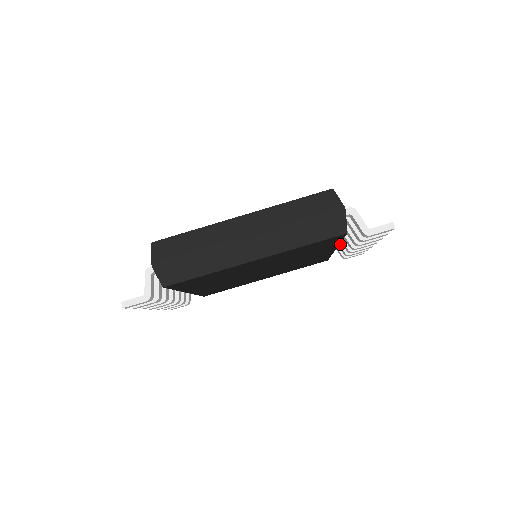
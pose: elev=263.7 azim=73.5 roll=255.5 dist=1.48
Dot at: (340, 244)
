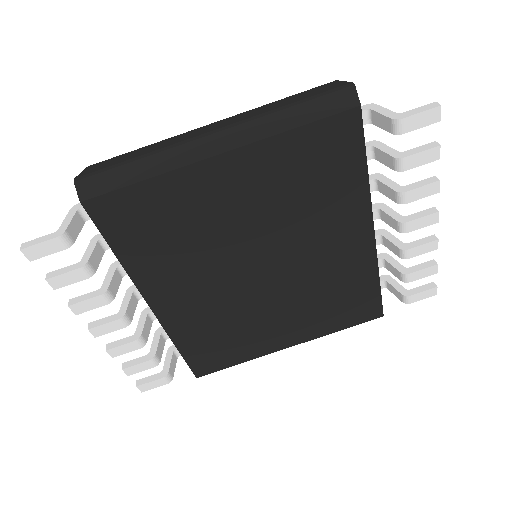
Dot at: (391, 263)
